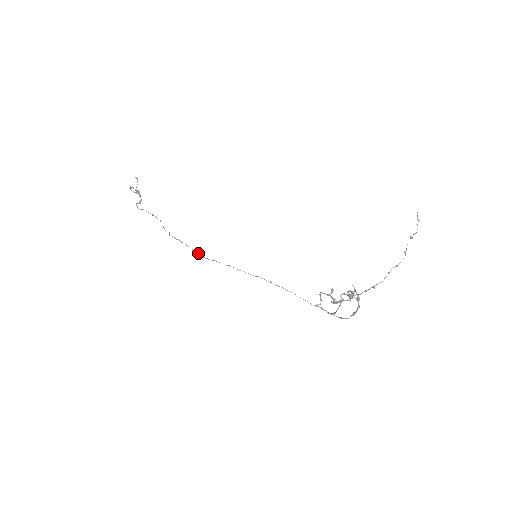
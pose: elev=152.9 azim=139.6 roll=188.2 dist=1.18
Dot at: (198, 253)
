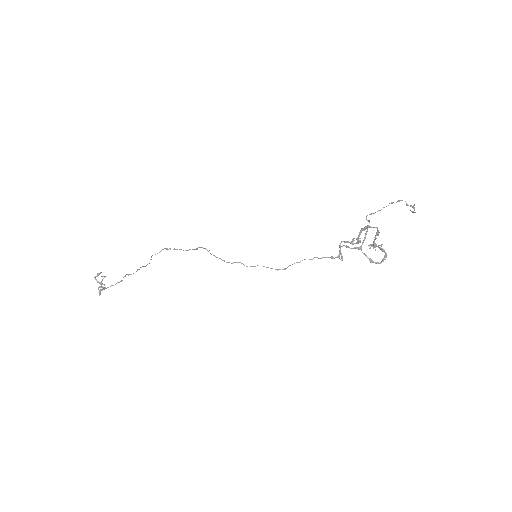
Dot at: (190, 249)
